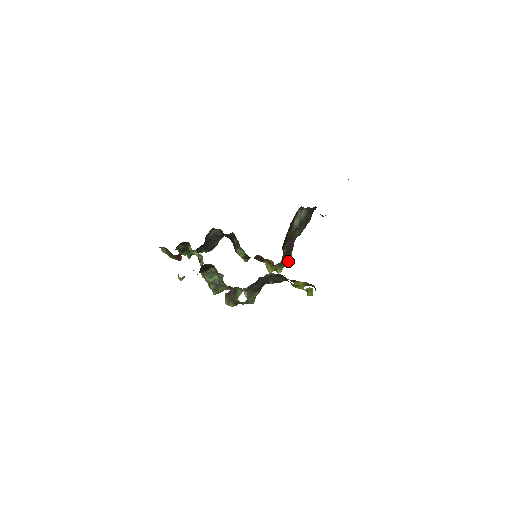
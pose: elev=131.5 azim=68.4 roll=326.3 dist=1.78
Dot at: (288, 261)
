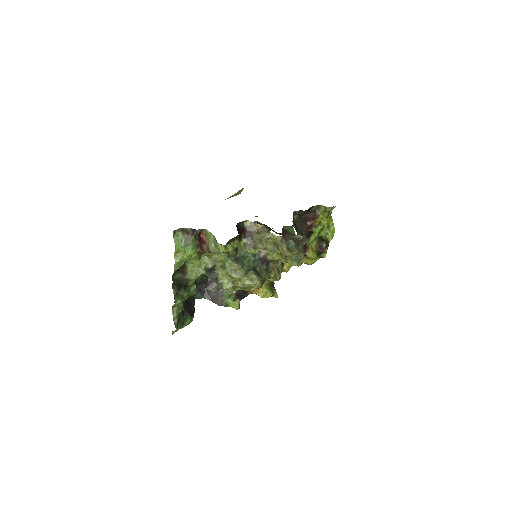
Dot at: occluded
